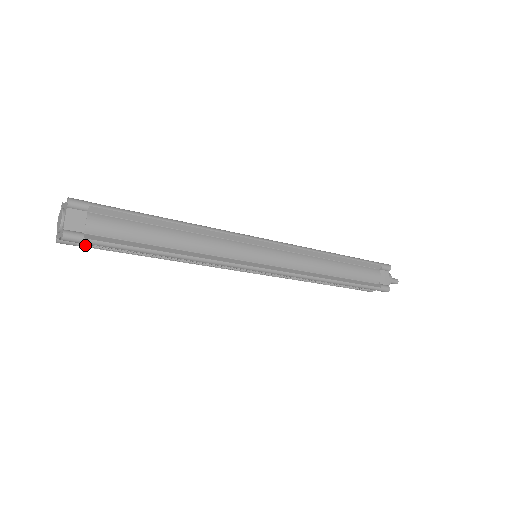
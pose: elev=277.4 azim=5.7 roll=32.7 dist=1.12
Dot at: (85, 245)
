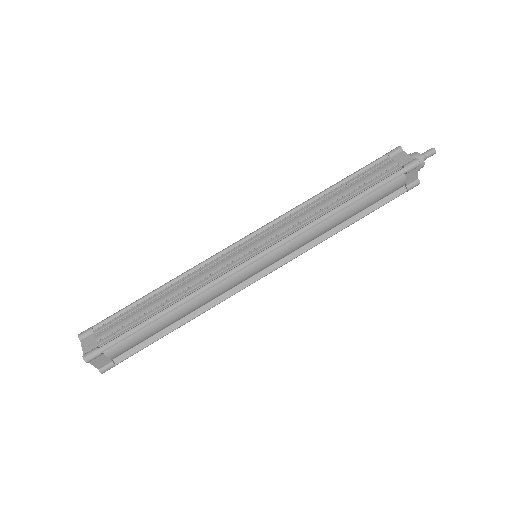
Dot at: occluded
